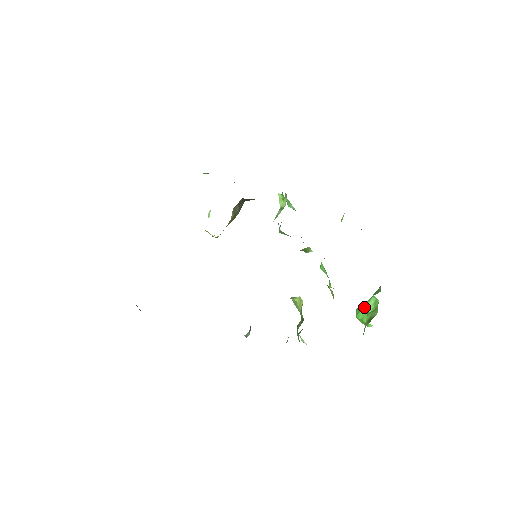
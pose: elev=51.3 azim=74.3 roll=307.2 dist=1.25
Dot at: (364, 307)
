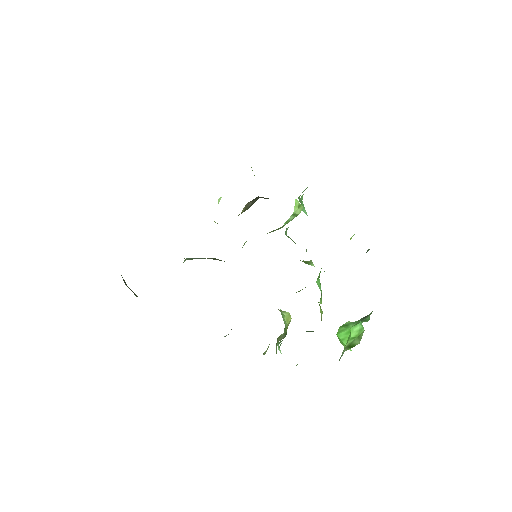
Dot at: (348, 329)
